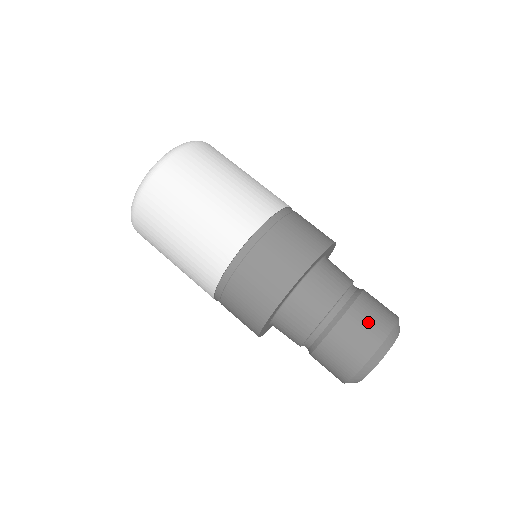
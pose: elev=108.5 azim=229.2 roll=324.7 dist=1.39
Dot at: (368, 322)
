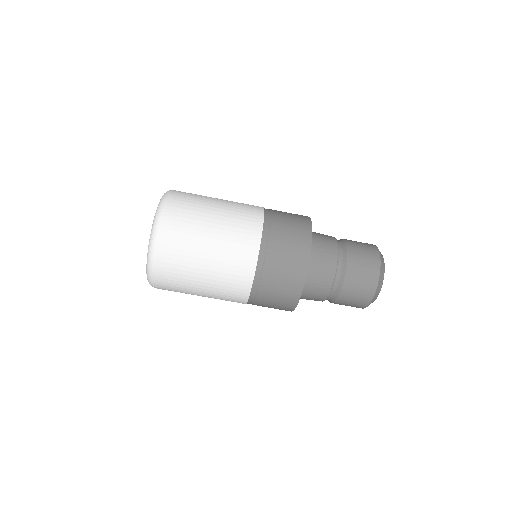
Dot at: (364, 254)
